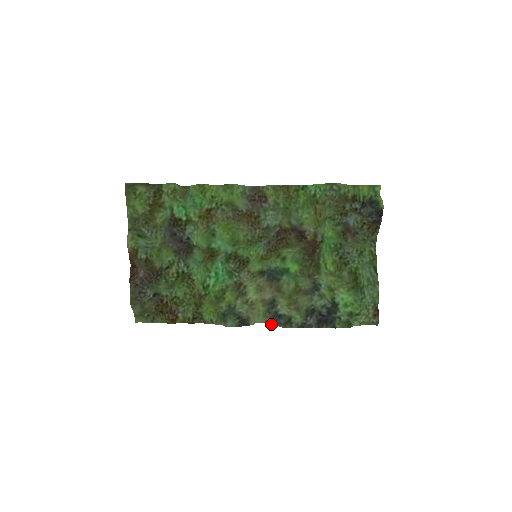
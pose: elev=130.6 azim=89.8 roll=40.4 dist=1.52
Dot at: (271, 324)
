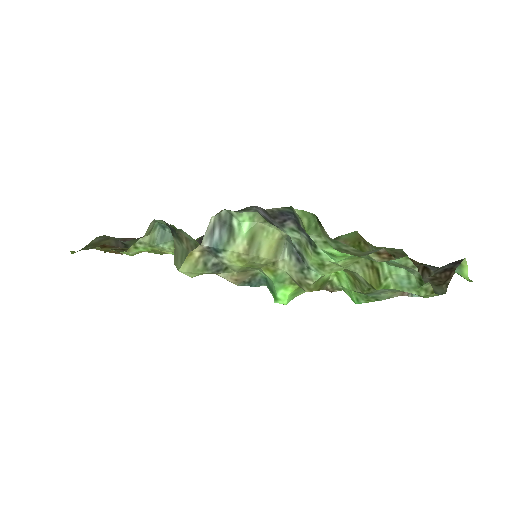
Dot at: (195, 249)
